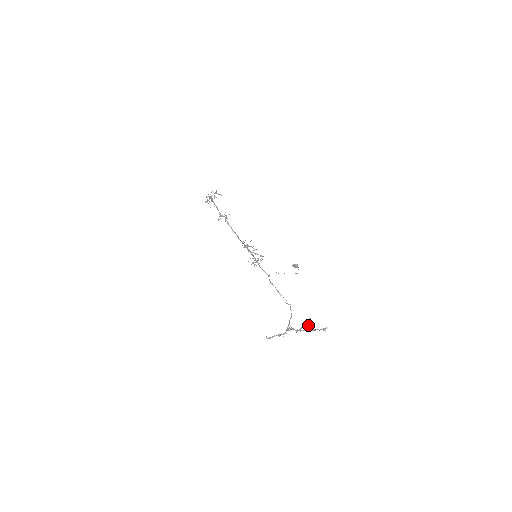
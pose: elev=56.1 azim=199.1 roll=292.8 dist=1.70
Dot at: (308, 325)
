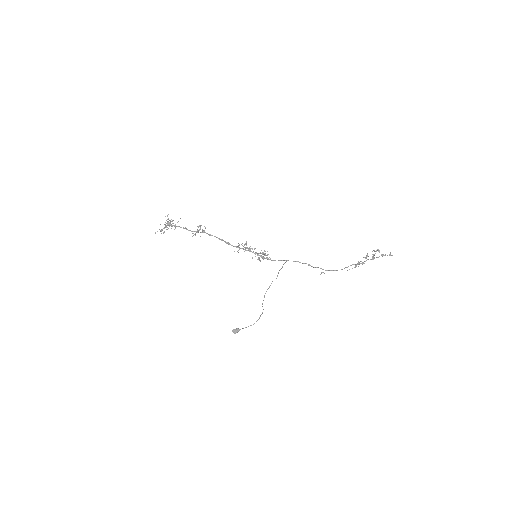
Dot at: (379, 251)
